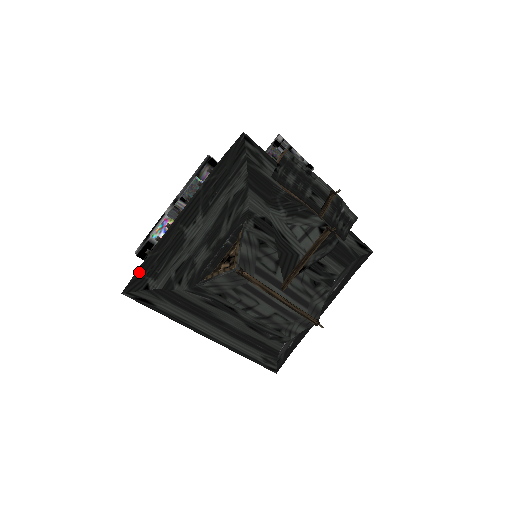
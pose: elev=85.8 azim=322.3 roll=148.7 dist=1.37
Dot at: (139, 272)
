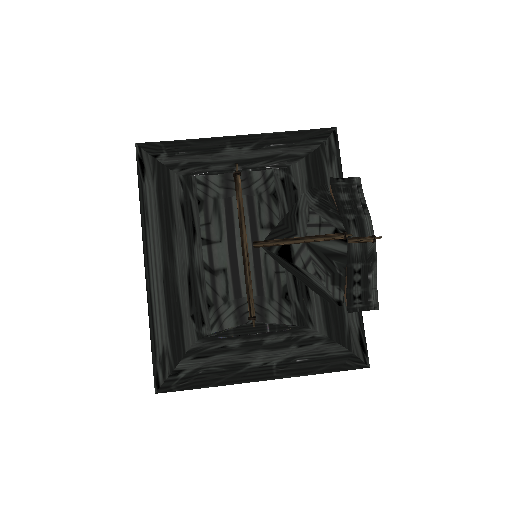
Dot at: (164, 143)
